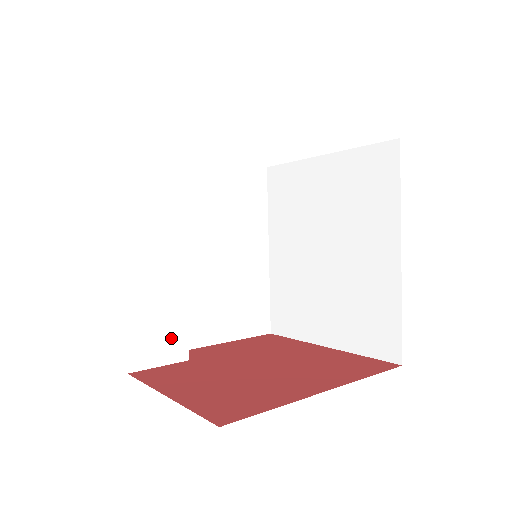
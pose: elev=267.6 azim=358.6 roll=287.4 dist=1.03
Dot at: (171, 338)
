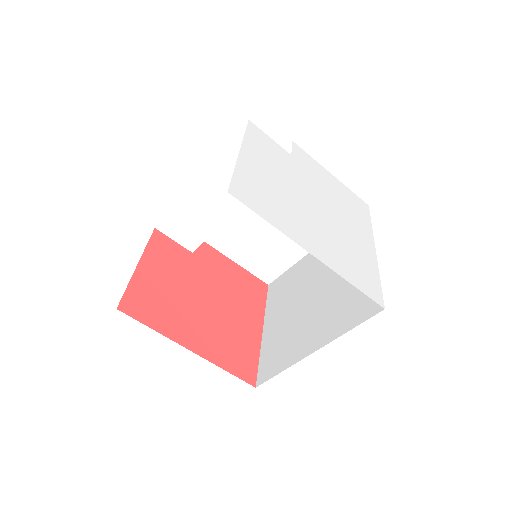
Dot at: (192, 235)
